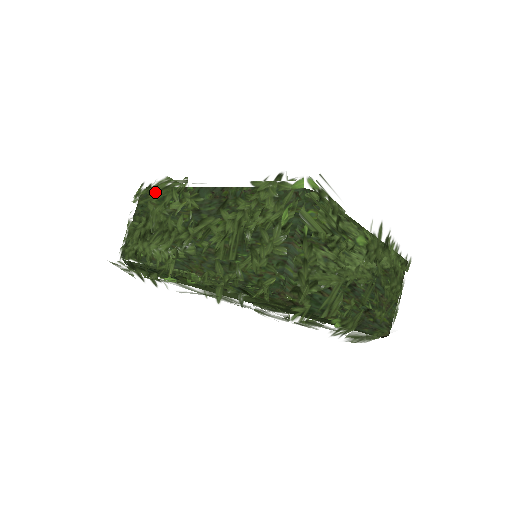
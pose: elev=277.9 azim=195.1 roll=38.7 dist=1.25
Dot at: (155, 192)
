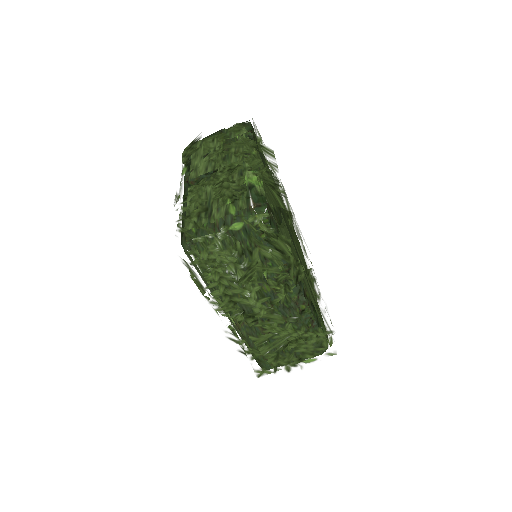
Dot at: (272, 253)
